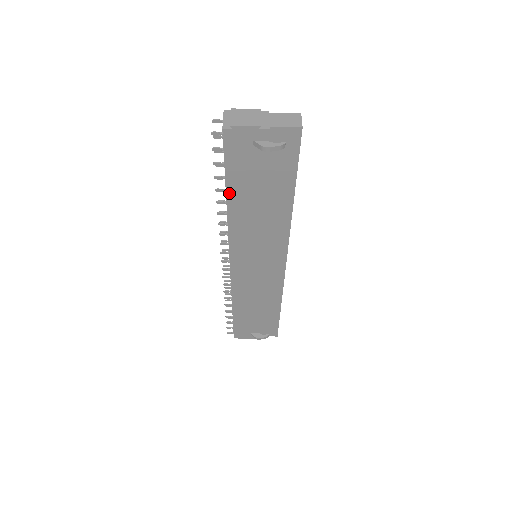
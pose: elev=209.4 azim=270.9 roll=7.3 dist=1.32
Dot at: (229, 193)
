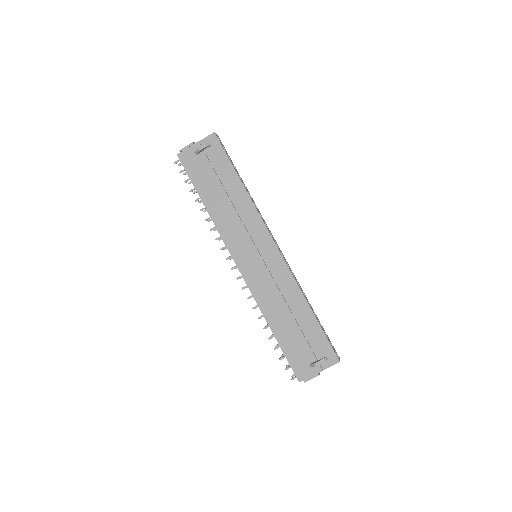
Dot at: (201, 196)
